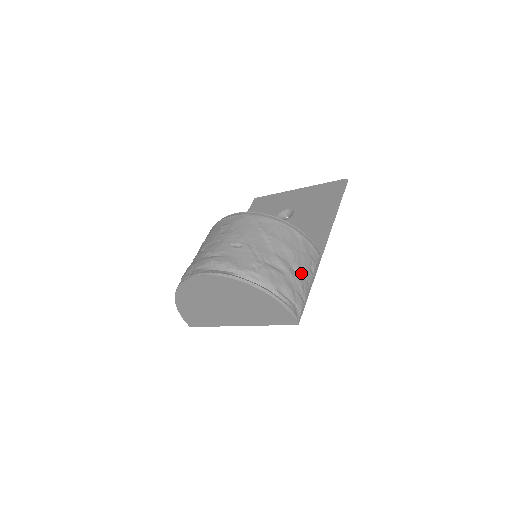
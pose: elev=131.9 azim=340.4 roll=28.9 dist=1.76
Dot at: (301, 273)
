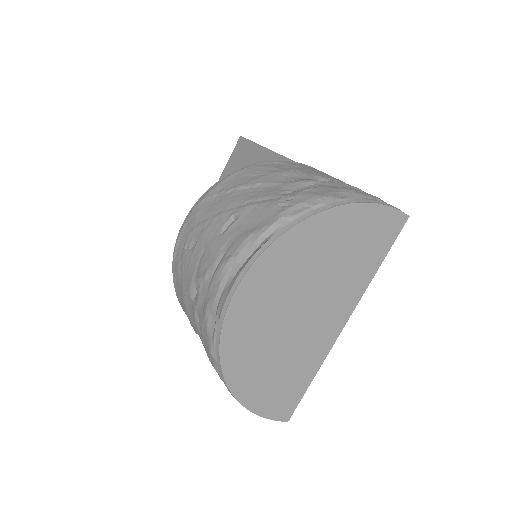
Dot at: (331, 180)
